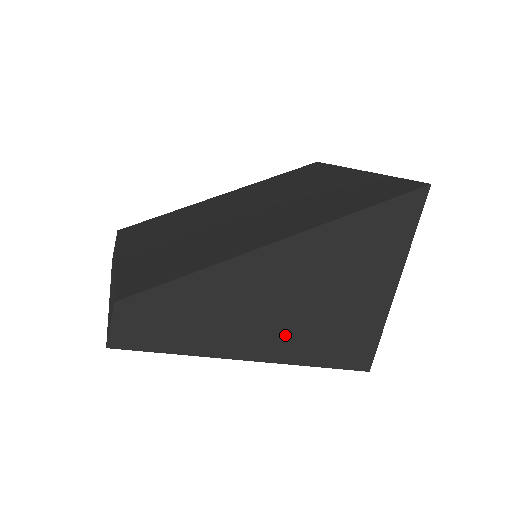
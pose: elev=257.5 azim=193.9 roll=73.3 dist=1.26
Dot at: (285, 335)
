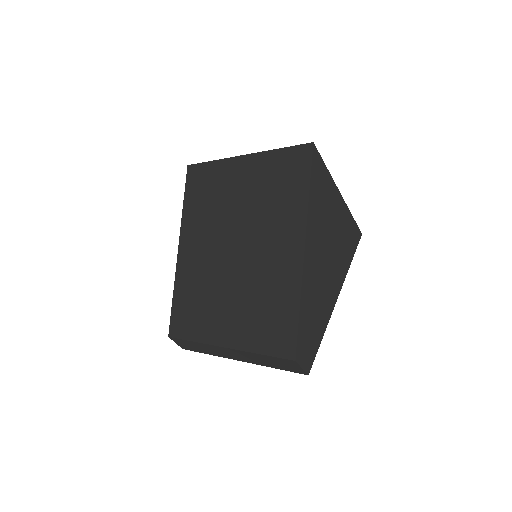
Dot at: (336, 273)
